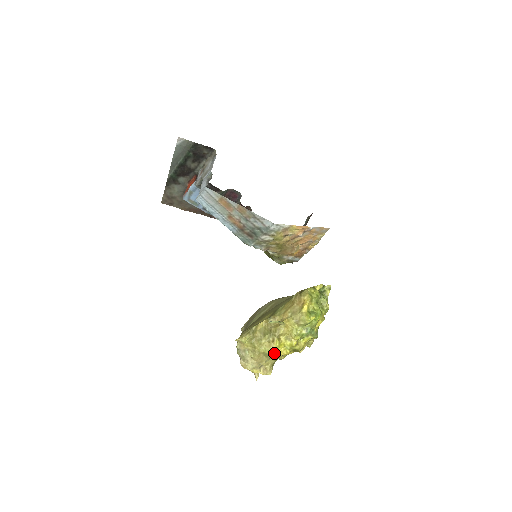
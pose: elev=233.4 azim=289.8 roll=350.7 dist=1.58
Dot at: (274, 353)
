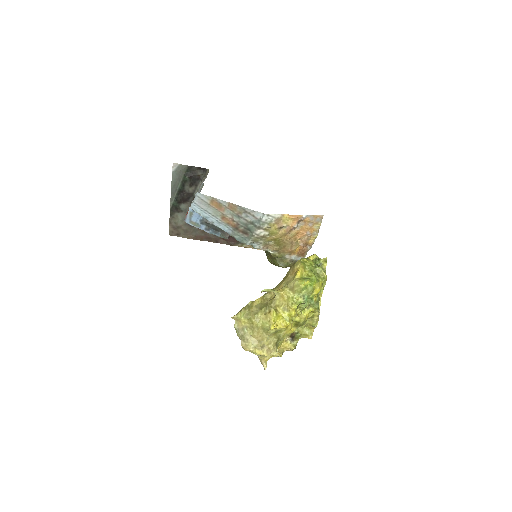
Dot at: (272, 324)
